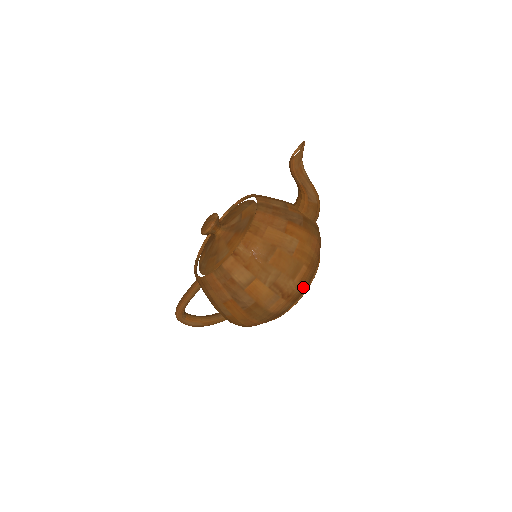
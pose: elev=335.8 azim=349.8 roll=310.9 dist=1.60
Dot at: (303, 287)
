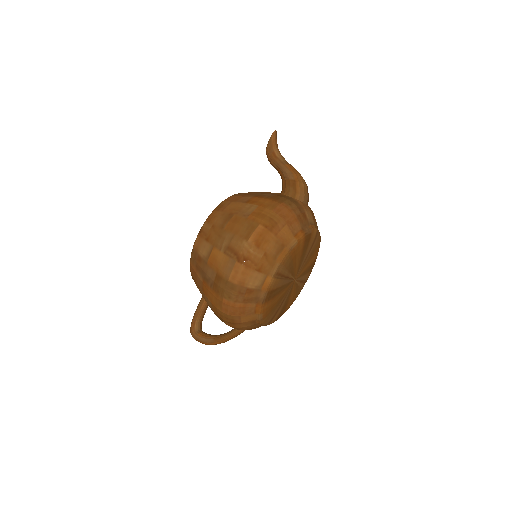
Dot at: (266, 252)
